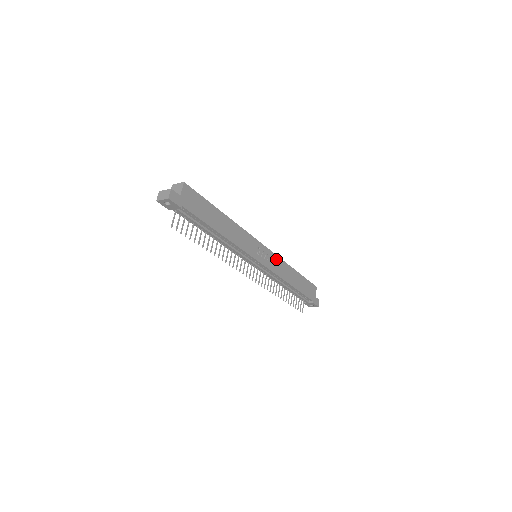
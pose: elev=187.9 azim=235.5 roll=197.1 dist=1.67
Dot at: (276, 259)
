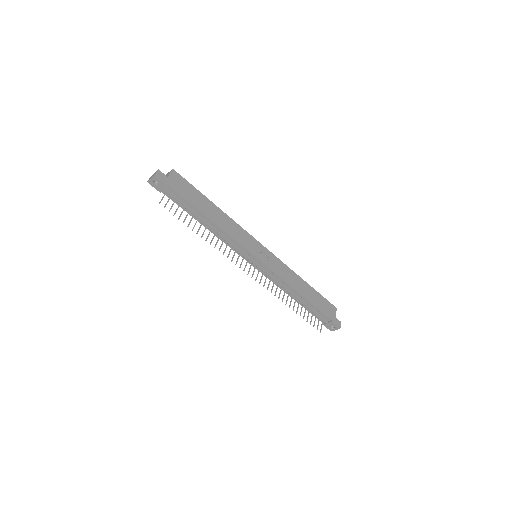
Dot at: (279, 263)
